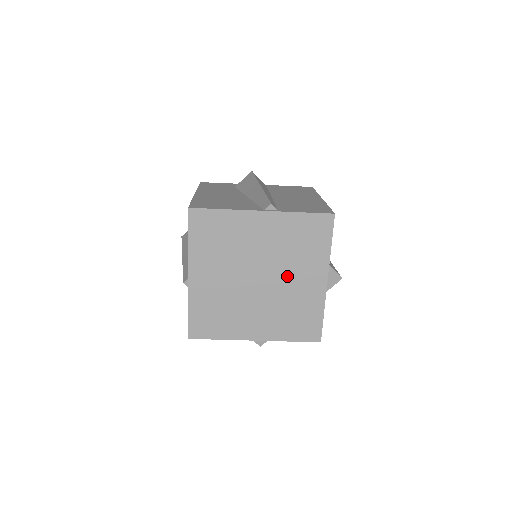
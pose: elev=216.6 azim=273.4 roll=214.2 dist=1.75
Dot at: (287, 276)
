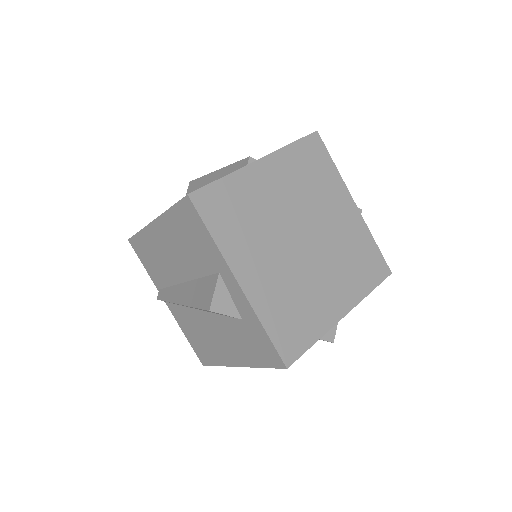
Dot at: (324, 268)
